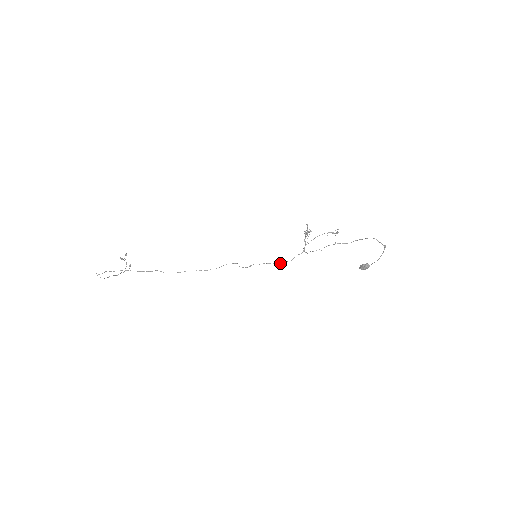
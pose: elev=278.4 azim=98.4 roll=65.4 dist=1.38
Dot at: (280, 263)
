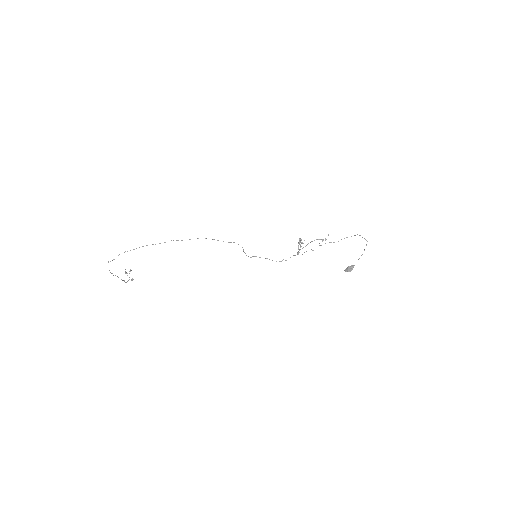
Dot at: occluded
